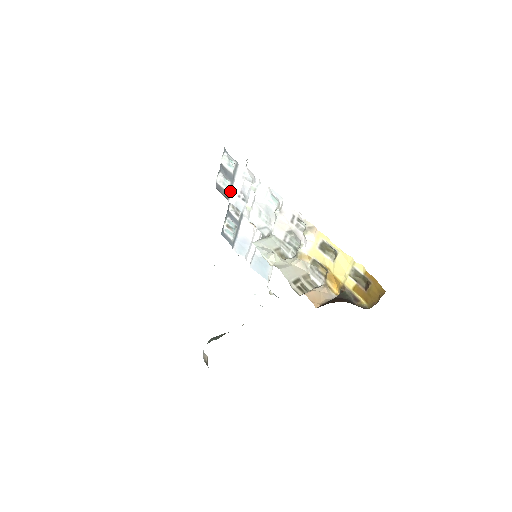
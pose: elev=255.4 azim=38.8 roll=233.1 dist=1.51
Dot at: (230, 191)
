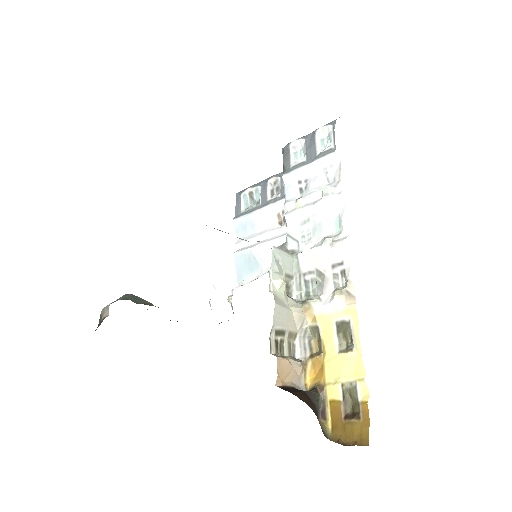
Dot at: (296, 167)
